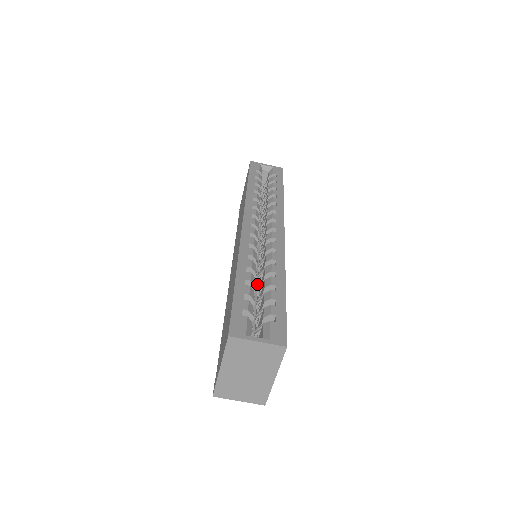
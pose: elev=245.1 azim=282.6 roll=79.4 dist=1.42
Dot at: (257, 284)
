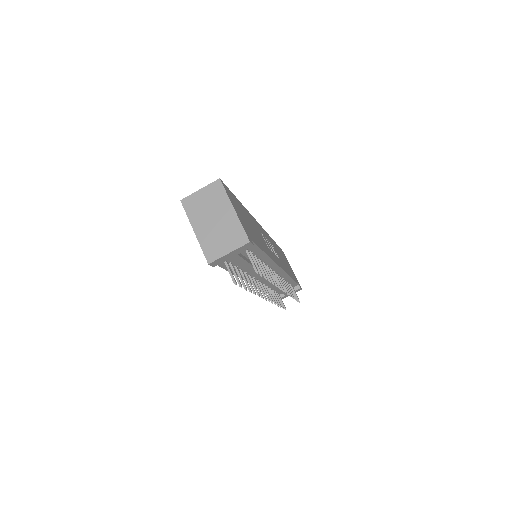
Dot at: occluded
